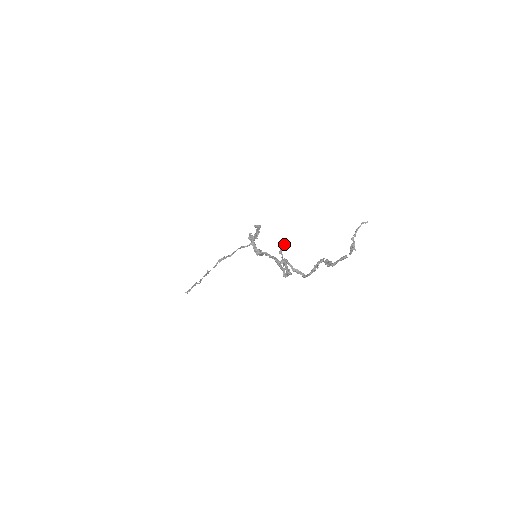
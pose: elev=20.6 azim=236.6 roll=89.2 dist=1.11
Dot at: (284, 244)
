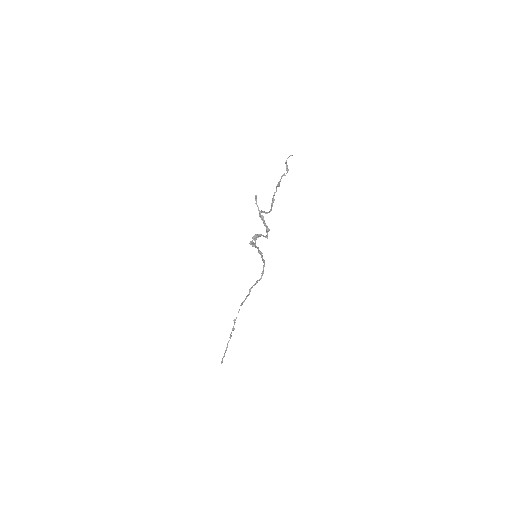
Dot at: (256, 195)
